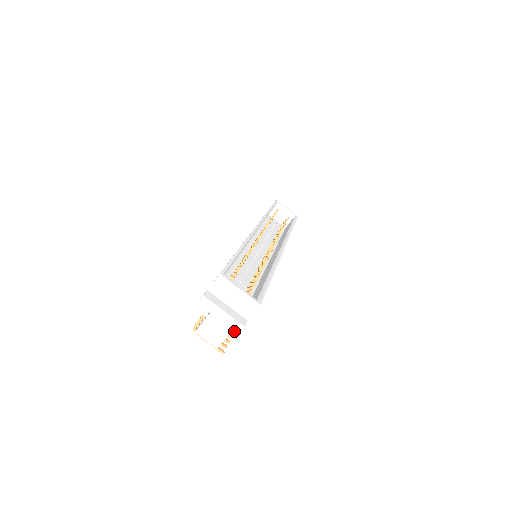
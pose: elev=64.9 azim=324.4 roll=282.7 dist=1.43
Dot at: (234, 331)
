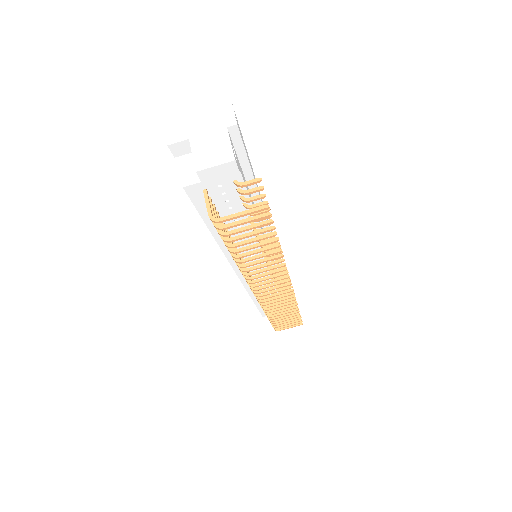
Dot at: (256, 189)
